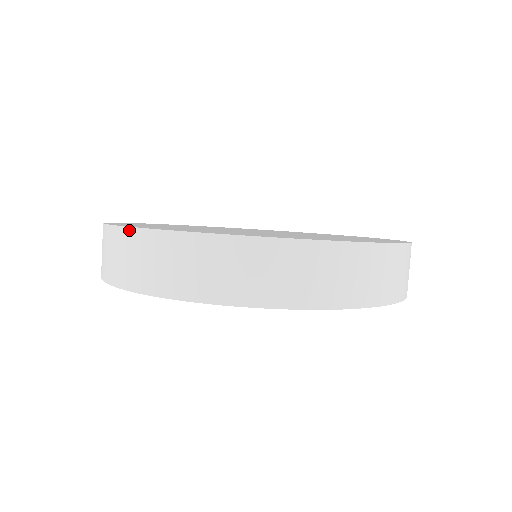
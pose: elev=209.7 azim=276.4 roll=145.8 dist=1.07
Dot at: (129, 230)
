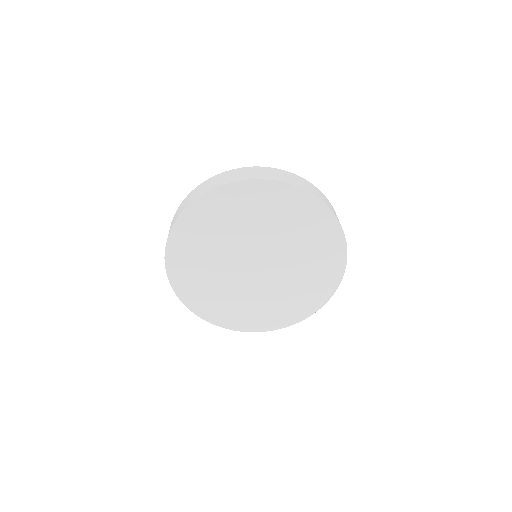
Dot at: (182, 203)
